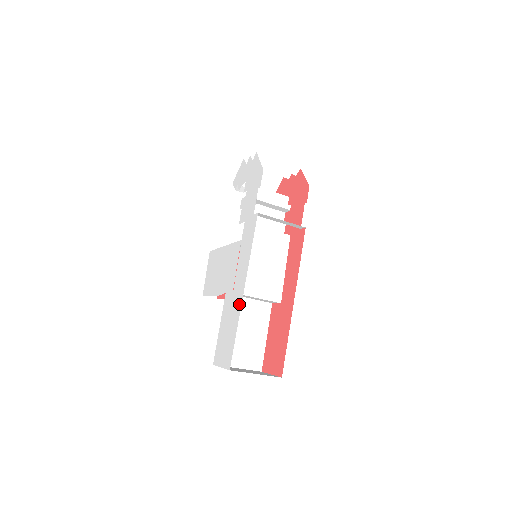
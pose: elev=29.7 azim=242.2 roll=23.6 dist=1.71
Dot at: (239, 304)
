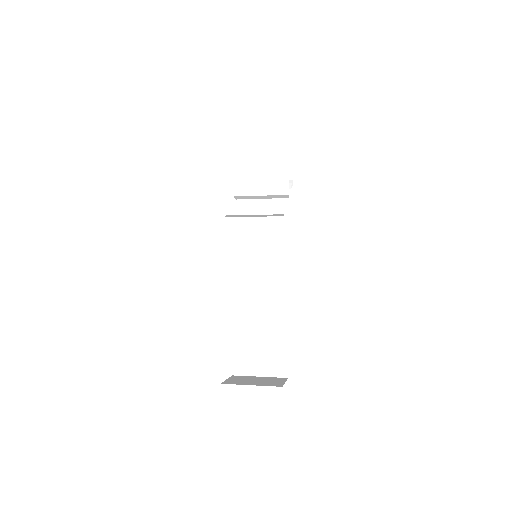
Dot at: occluded
